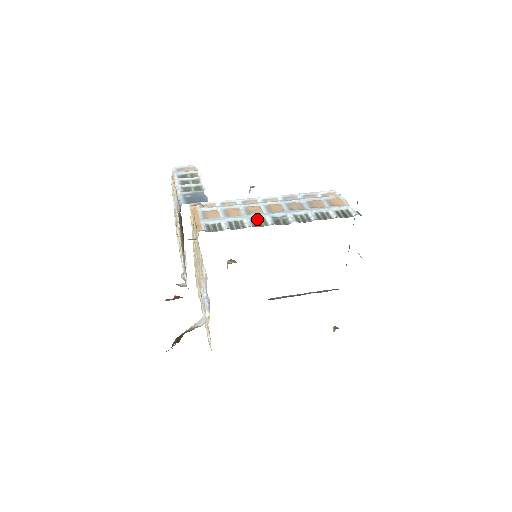
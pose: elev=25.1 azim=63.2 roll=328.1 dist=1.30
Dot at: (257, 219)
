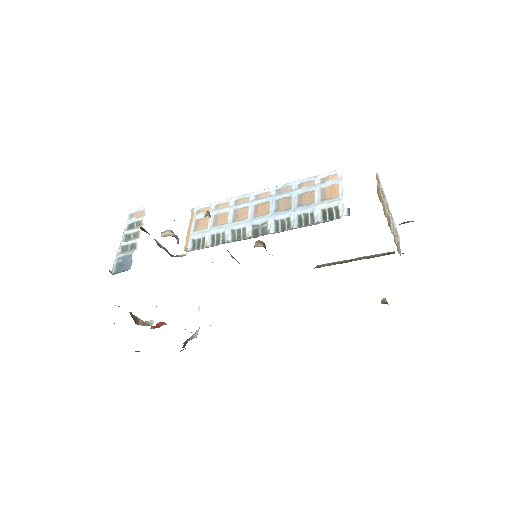
Dot at: (238, 229)
